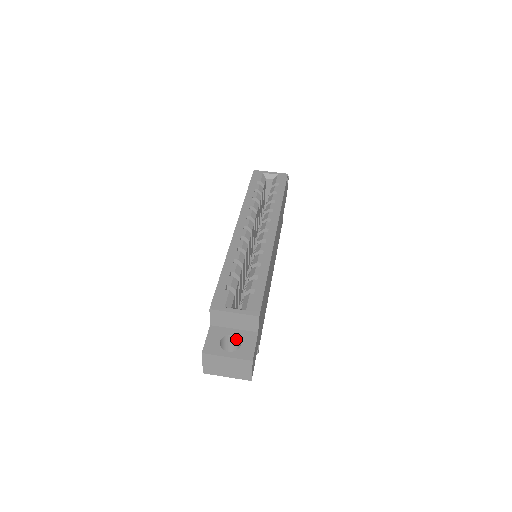
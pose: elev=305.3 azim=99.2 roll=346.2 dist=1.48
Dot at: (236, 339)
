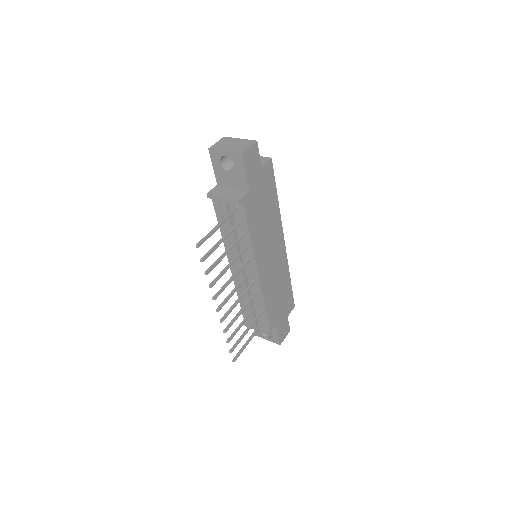
Dot at: occluded
